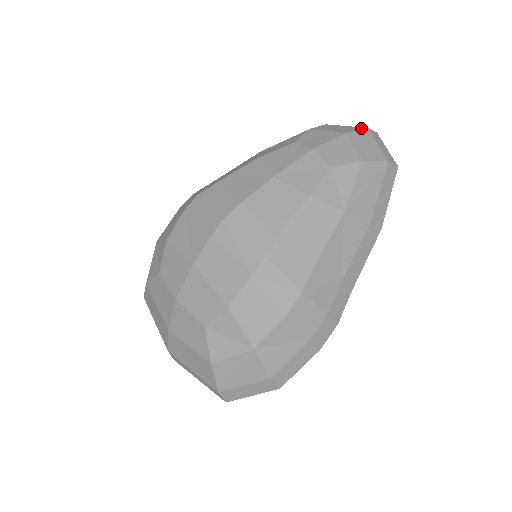
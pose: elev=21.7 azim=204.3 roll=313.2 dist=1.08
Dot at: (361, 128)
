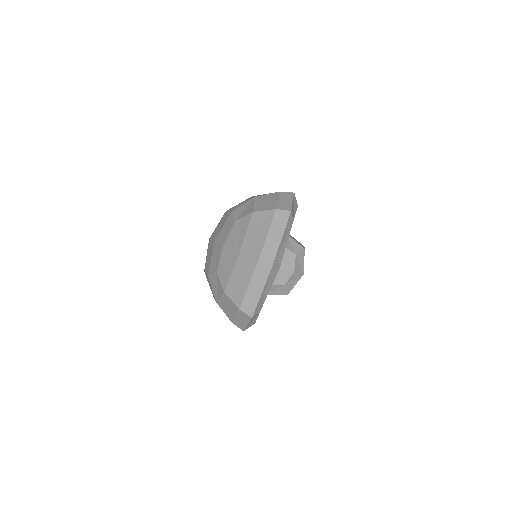
Dot at: occluded
